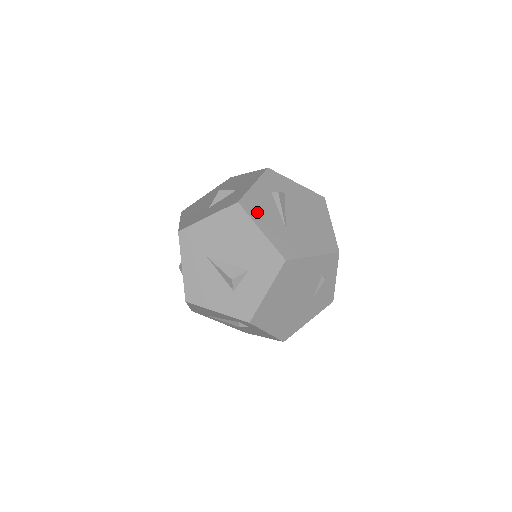
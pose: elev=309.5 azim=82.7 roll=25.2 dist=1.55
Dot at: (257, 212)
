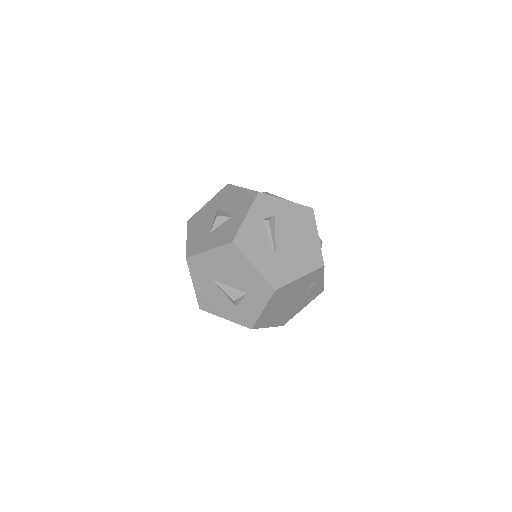
Dot at: (250, 247)
